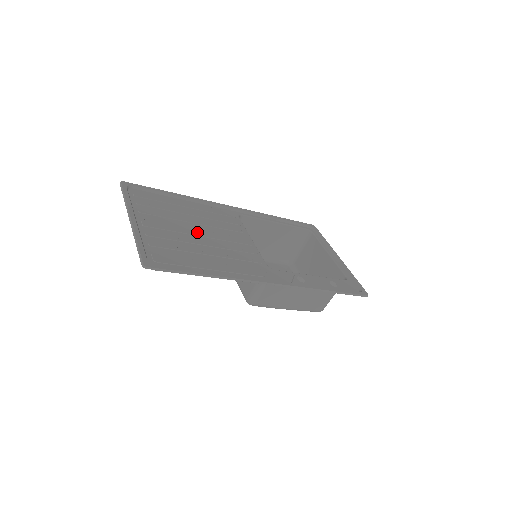
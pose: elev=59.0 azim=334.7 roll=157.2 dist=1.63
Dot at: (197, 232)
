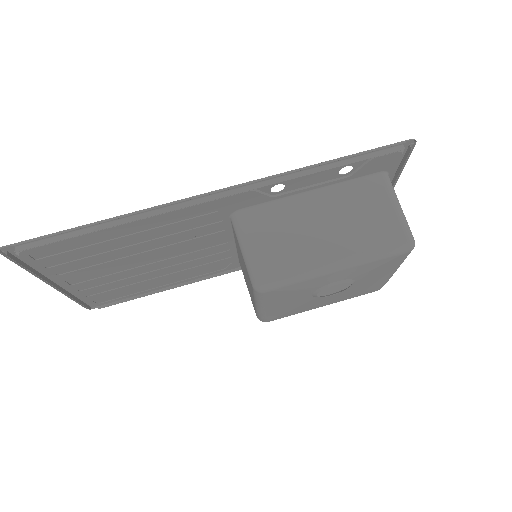
Dot at: (144, 262)
